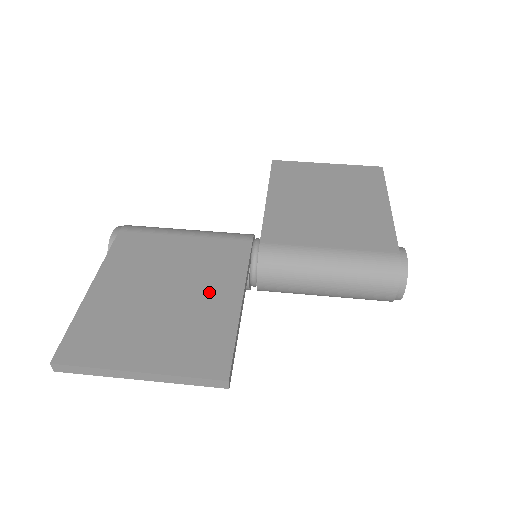
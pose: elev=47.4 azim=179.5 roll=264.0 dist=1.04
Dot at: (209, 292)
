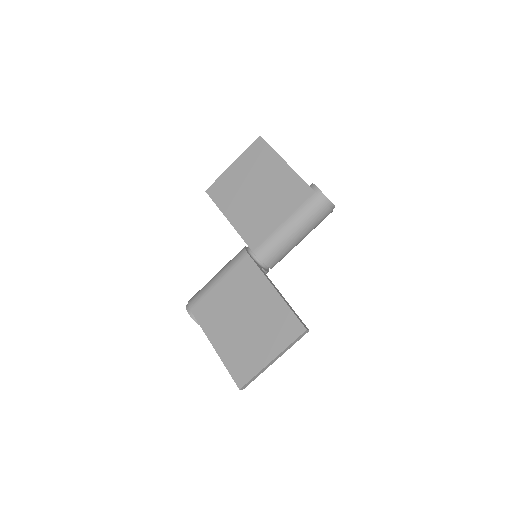
Dot at: (259, 300)
